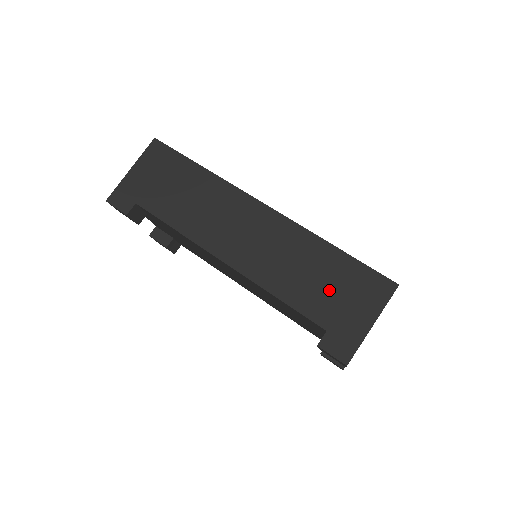
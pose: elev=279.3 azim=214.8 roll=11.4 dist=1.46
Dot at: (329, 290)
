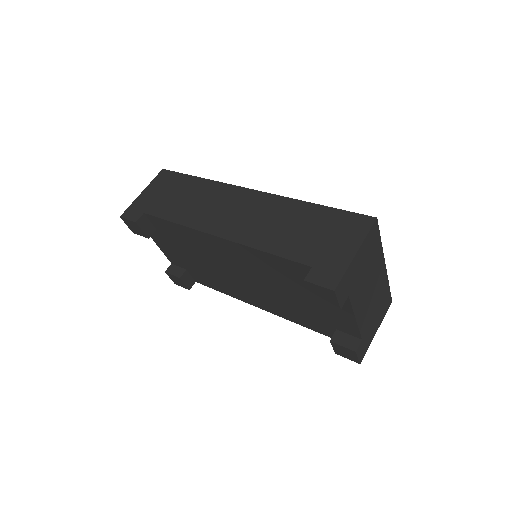
Dot at: (312, 235)
